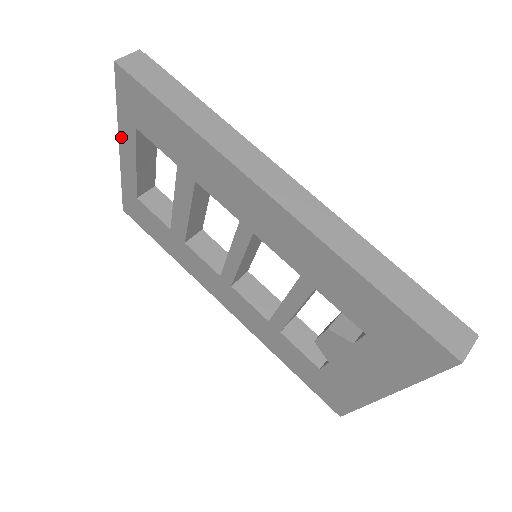
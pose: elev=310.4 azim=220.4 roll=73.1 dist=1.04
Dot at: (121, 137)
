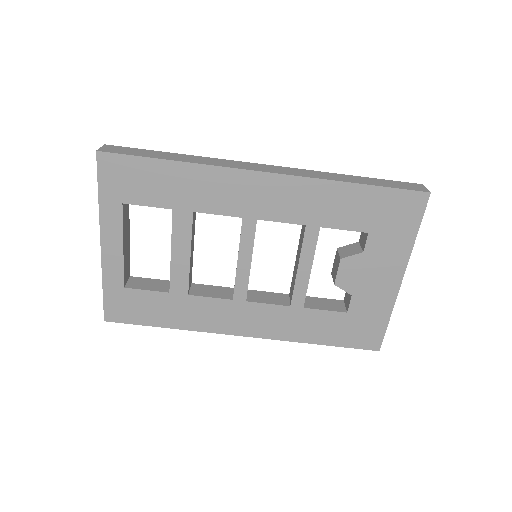
Dot at: (103, 226)
